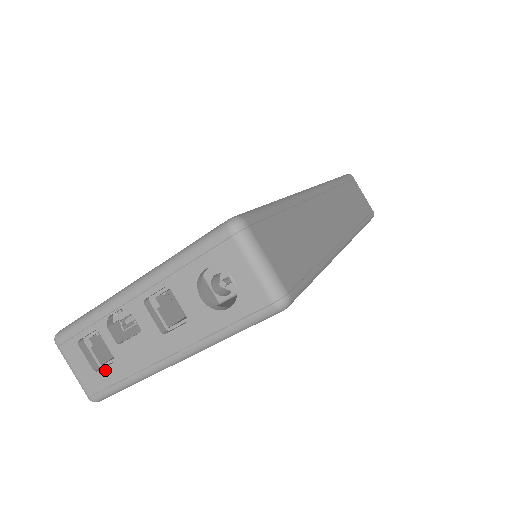
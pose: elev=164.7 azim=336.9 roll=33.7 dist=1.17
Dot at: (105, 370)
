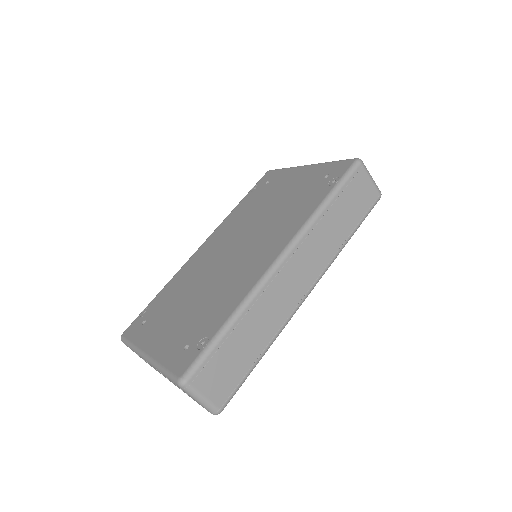
Dot at: (150, 365)
